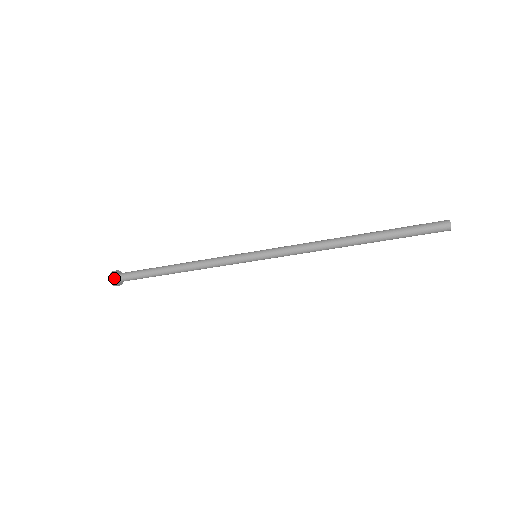
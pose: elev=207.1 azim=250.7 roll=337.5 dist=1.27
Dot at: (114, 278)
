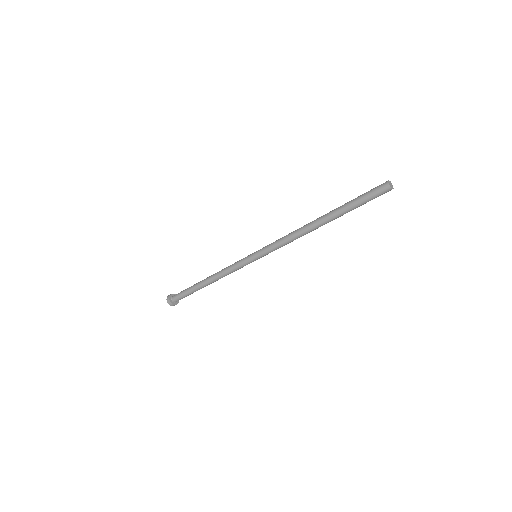
Dot at: (173, 304)
